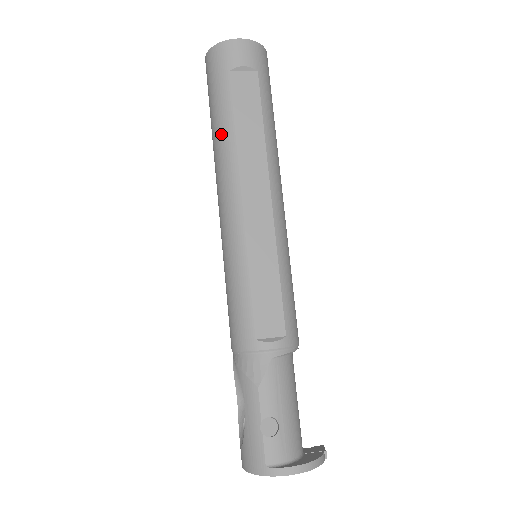
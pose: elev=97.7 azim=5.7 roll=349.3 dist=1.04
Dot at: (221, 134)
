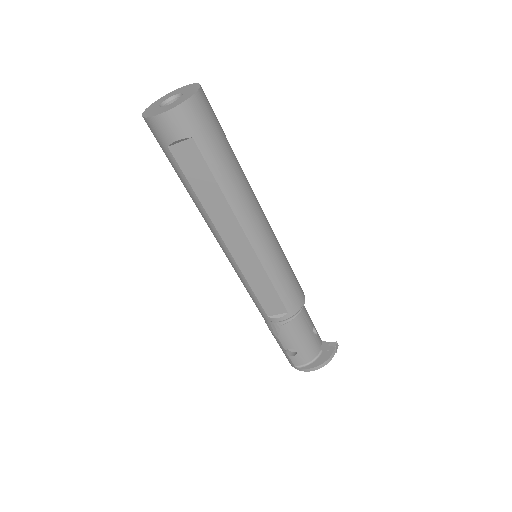
Dot at: (189, 194)
